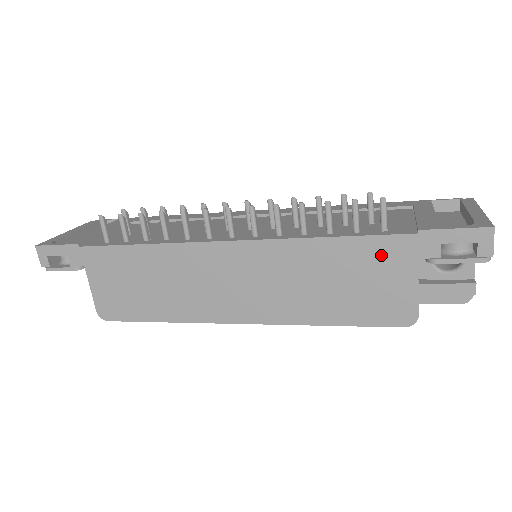
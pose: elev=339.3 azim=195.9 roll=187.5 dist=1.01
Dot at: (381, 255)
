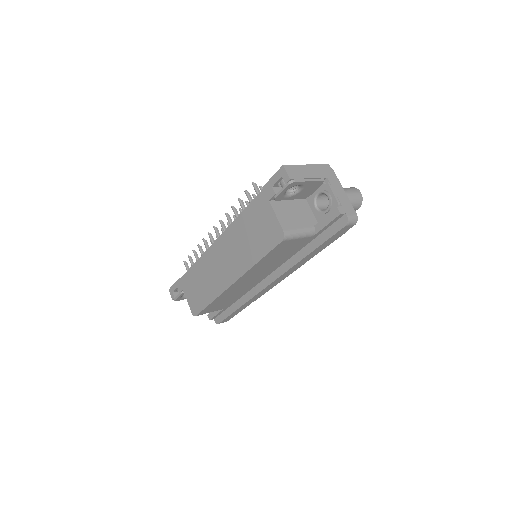
Dot at: (258, 209)
